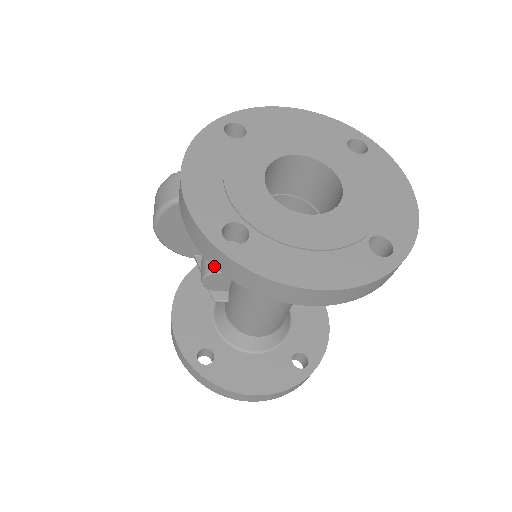
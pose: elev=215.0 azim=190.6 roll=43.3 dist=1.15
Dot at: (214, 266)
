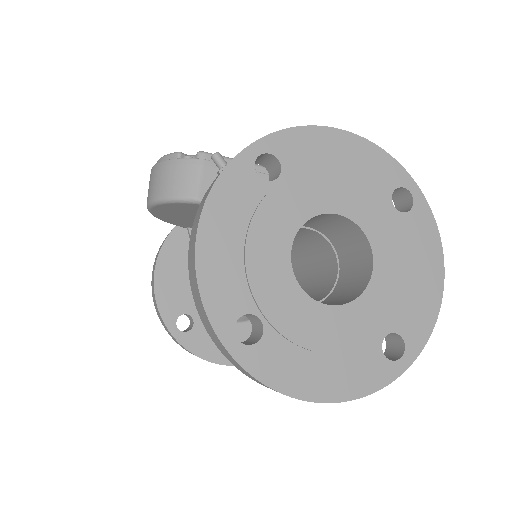
Dot at: occluded
